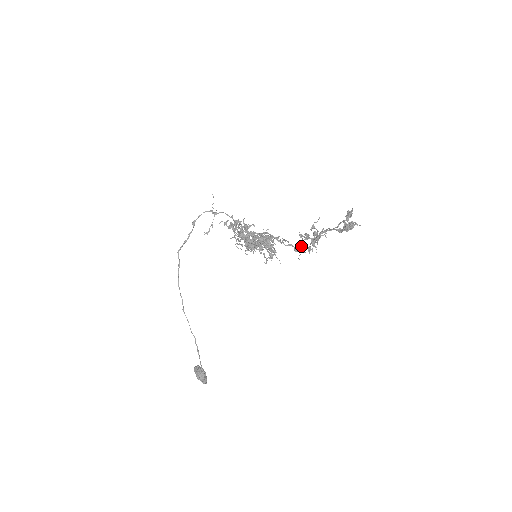
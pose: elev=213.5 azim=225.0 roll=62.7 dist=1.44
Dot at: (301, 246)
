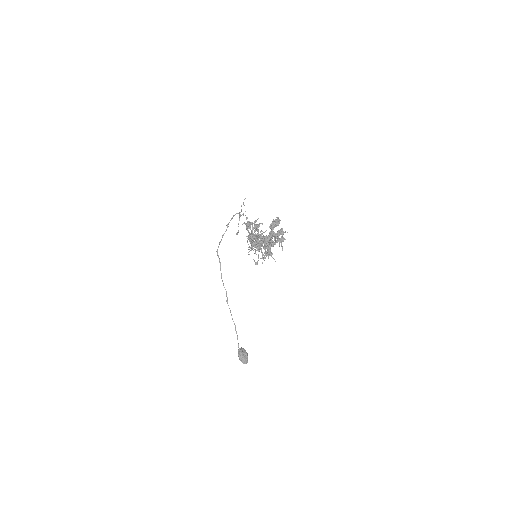
Dot at: occluded
